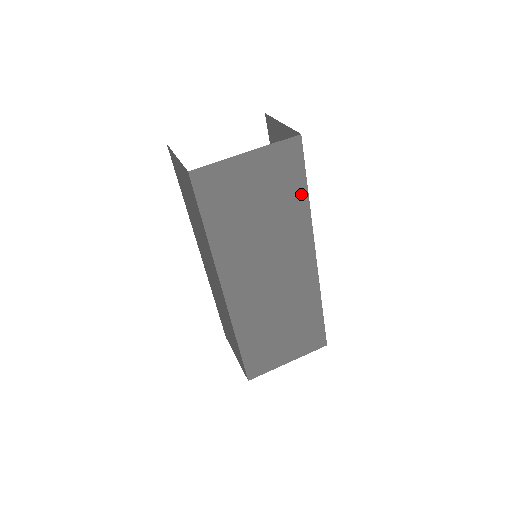
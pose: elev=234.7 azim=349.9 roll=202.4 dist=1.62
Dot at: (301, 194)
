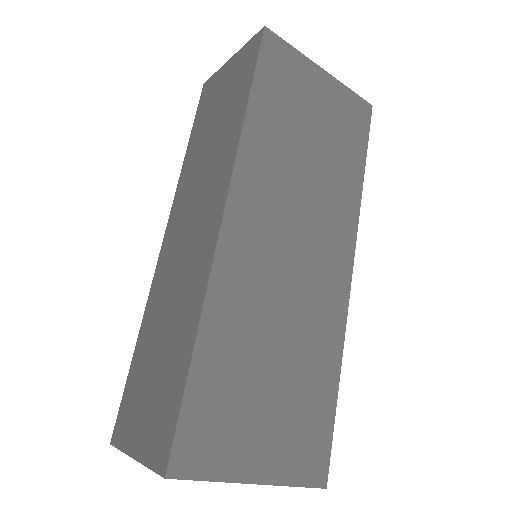
Dot at: (357, 167)
